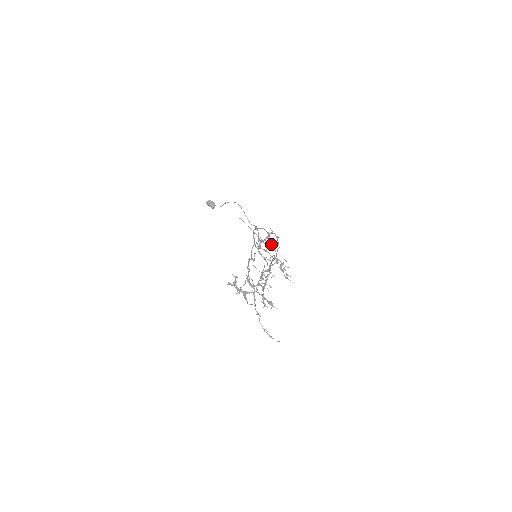
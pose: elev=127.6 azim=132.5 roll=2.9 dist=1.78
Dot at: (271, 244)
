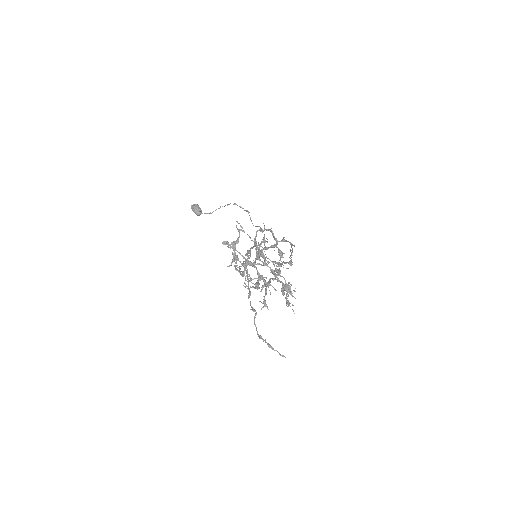
Dot at: (279, 252)
